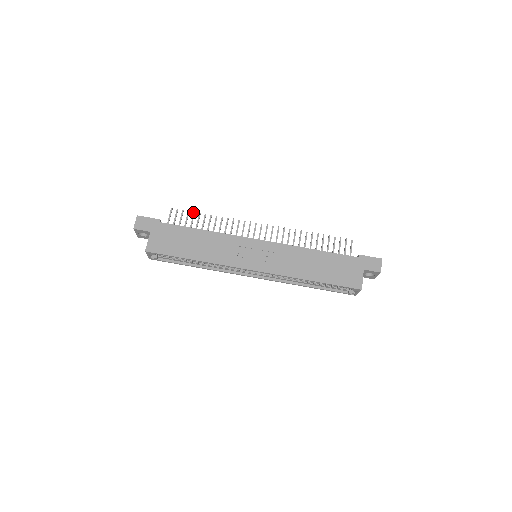
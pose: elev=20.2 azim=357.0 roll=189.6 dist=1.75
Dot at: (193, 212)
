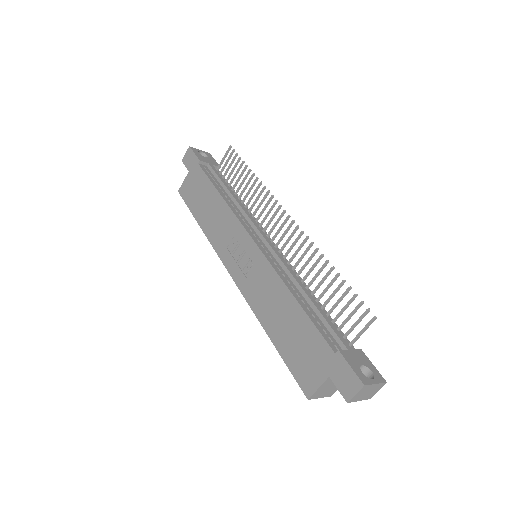
Dot at: (242, 161)
